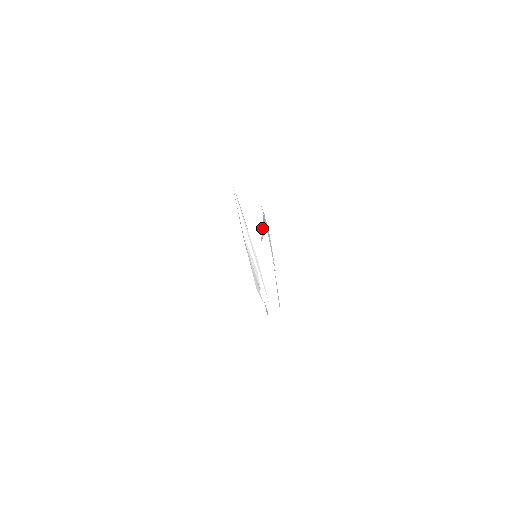
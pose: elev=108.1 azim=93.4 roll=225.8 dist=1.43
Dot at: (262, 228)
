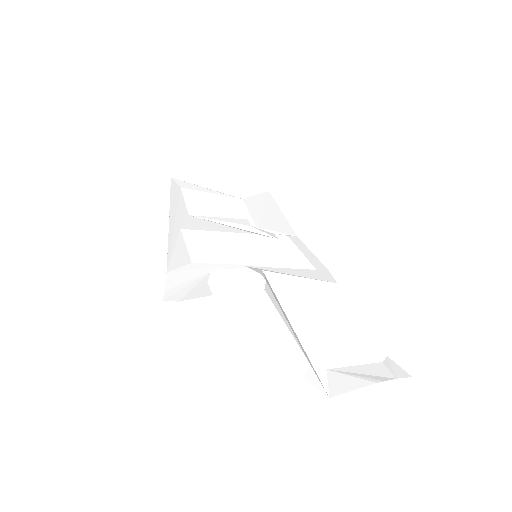
Dot at: (294, 332)
